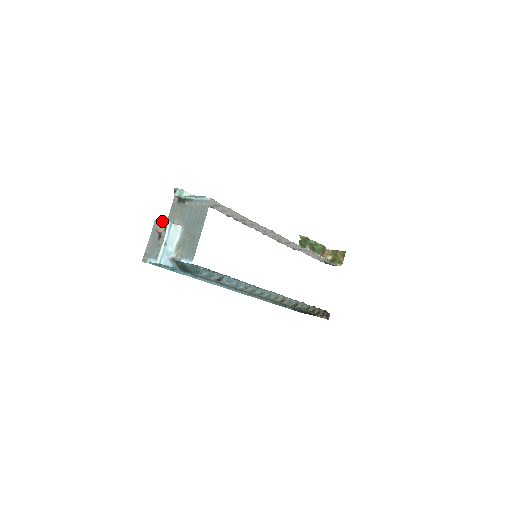
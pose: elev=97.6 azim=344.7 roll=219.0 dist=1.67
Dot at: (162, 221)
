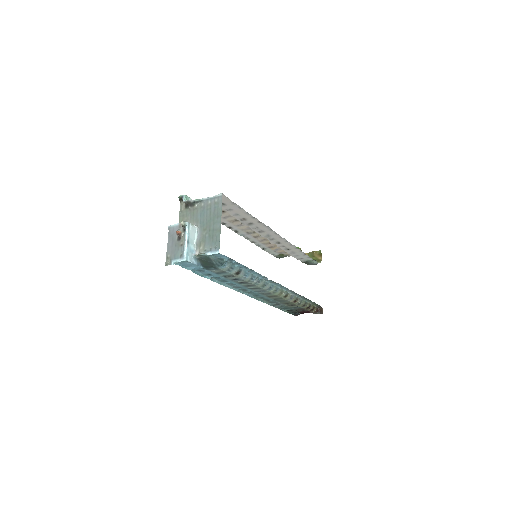
Dot at: occluded
